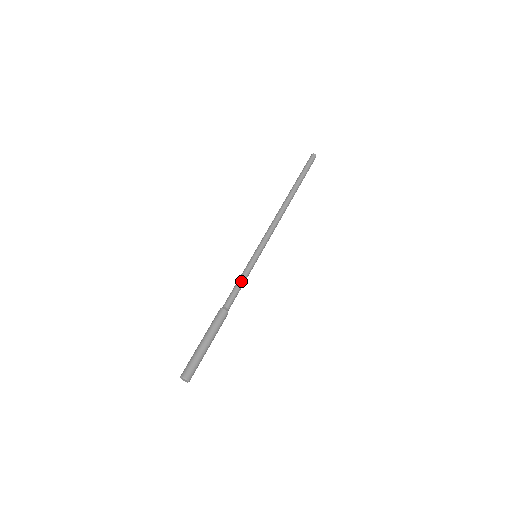
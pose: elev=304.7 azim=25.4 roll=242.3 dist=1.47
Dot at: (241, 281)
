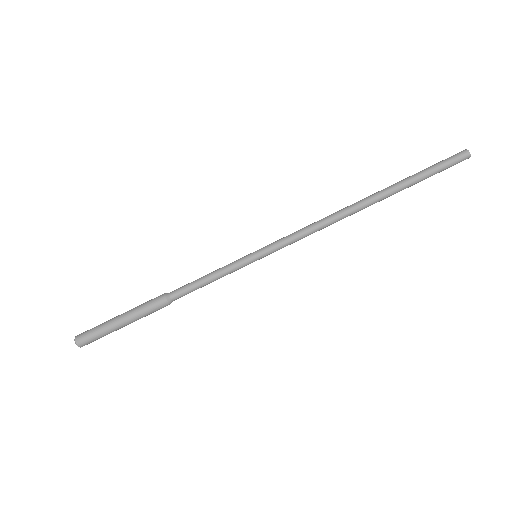
Dot at: (212, 280)
